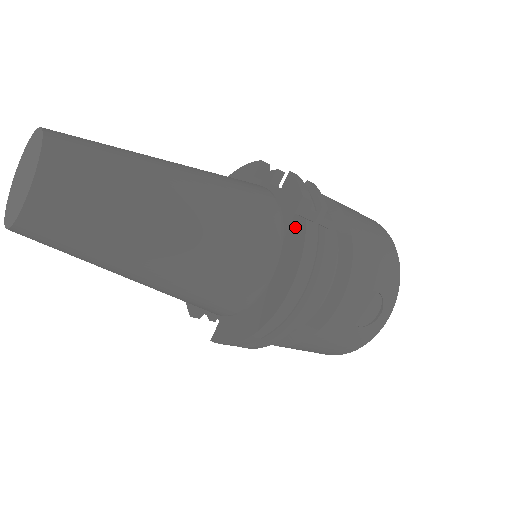
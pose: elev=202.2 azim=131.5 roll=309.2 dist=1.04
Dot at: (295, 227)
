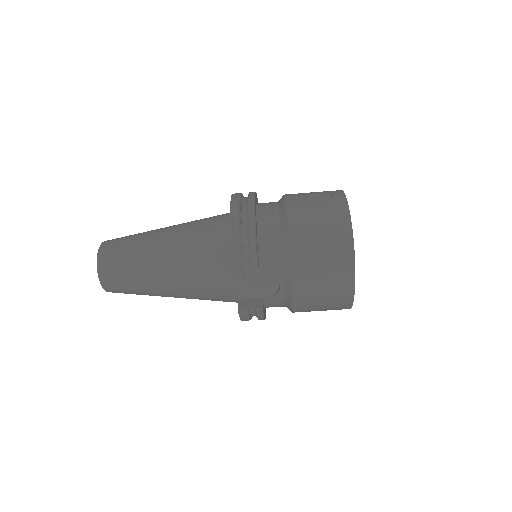
Dot at: occluded
